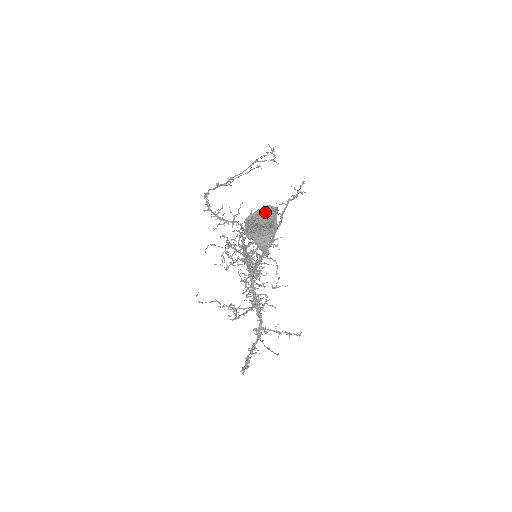
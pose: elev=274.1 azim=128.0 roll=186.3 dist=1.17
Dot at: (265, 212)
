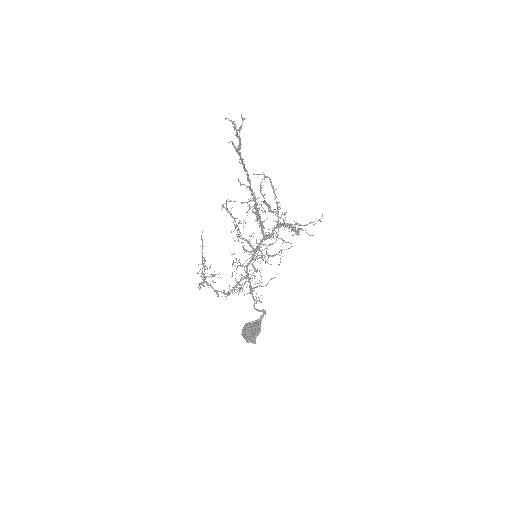
Dot at: occluded
